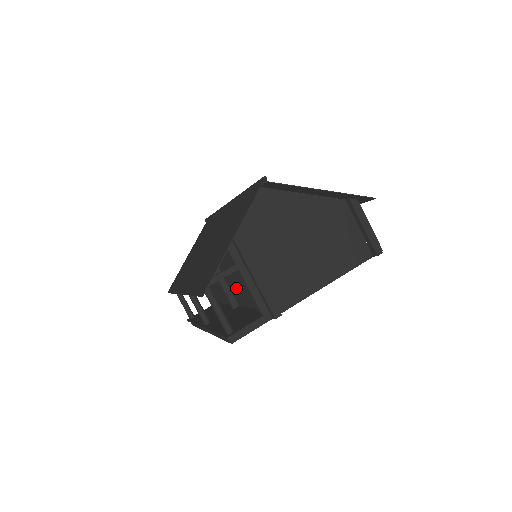
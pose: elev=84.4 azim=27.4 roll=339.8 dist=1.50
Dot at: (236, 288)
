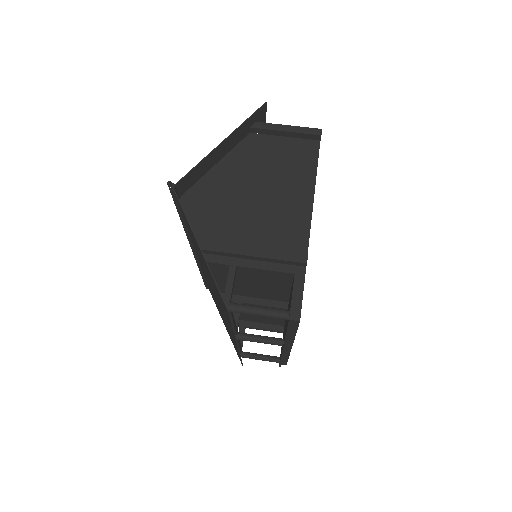
Dot at: (266, 290)
